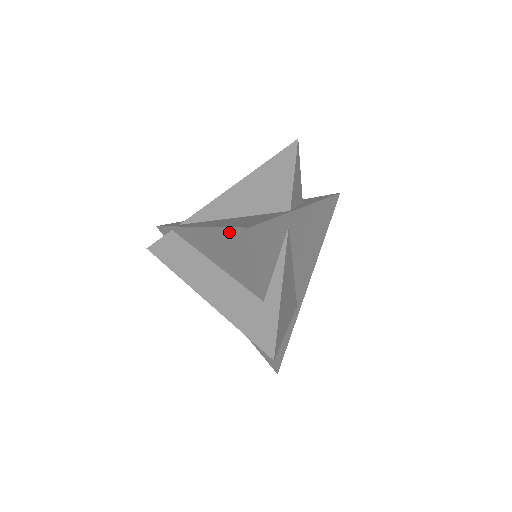
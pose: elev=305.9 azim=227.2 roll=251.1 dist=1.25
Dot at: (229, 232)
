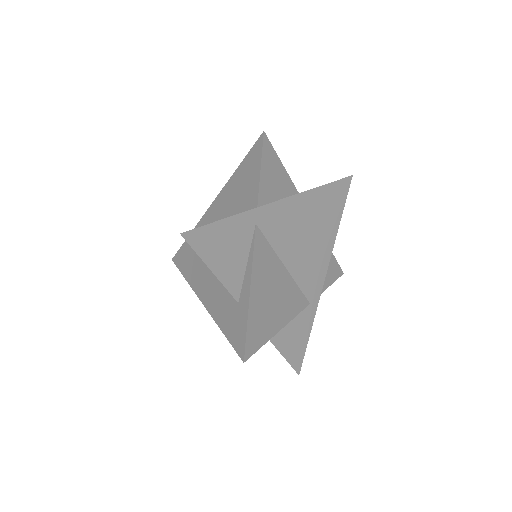
Dot at: occluded
